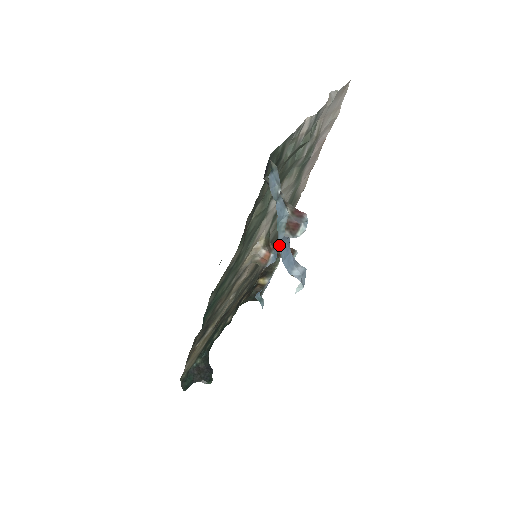
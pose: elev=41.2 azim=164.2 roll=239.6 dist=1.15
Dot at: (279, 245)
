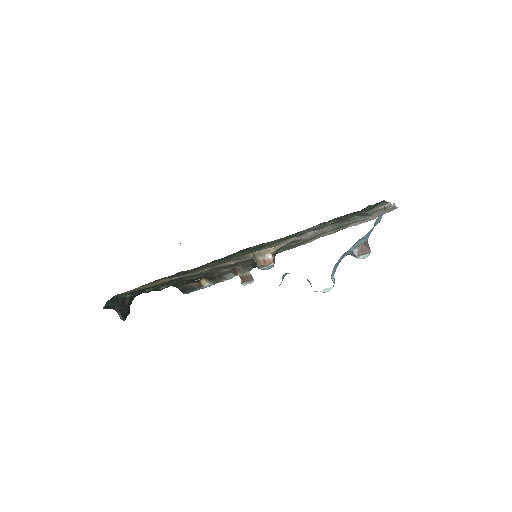
Dot at: (344, 253)
